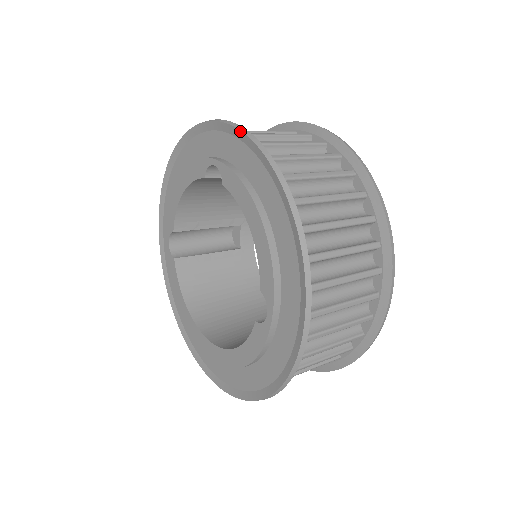
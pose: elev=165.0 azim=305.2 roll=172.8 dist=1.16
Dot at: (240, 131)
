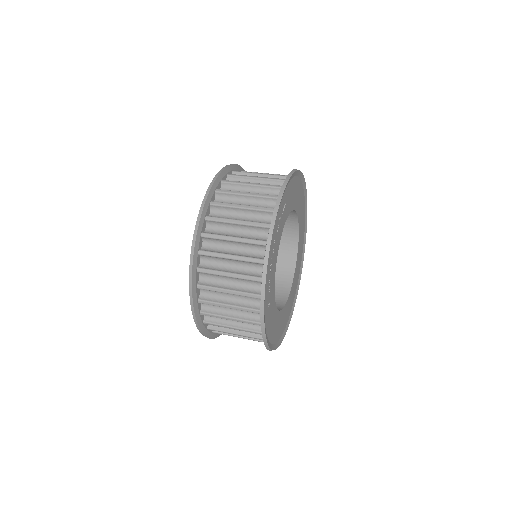
Dot at: (189, 267)
